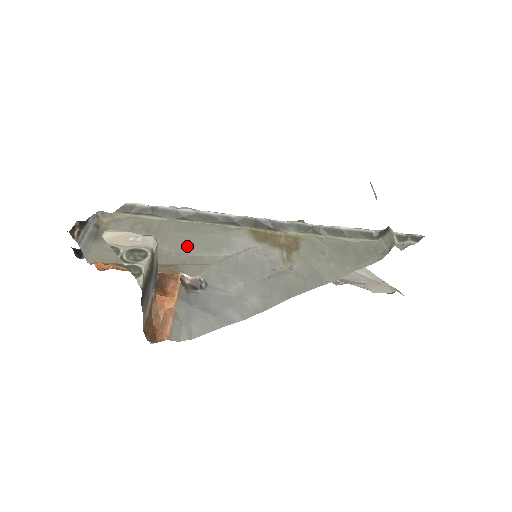
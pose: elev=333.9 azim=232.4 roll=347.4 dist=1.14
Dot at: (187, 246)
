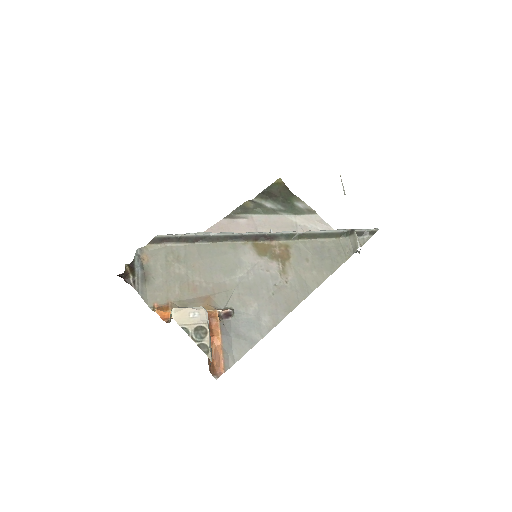
Dot at: (211, 273)
